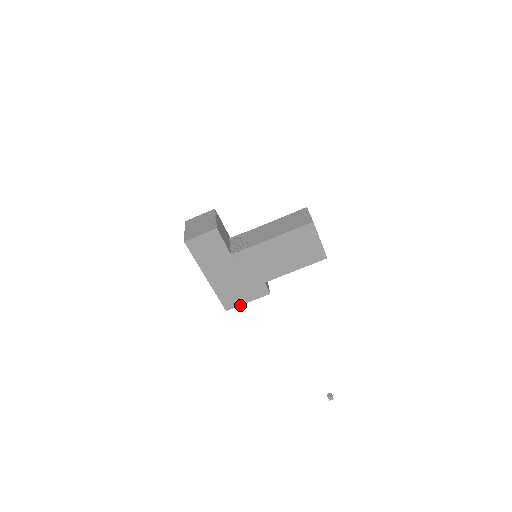
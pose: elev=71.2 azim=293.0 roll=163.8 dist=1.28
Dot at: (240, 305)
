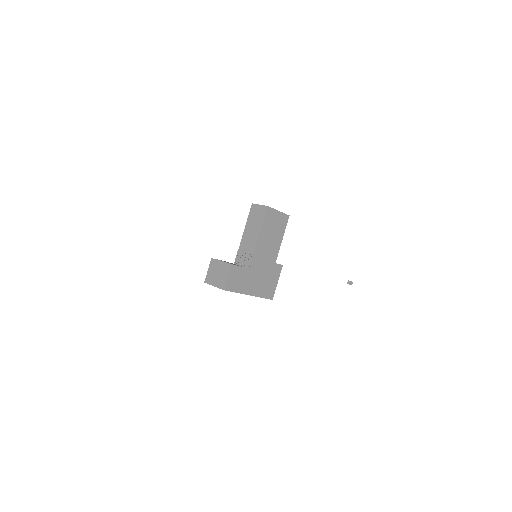
Dot at: occluded
